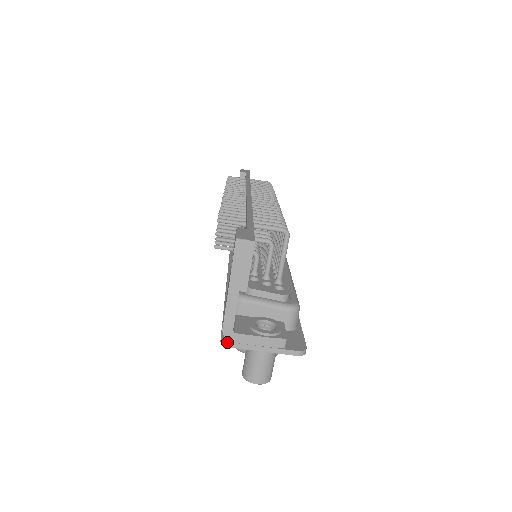
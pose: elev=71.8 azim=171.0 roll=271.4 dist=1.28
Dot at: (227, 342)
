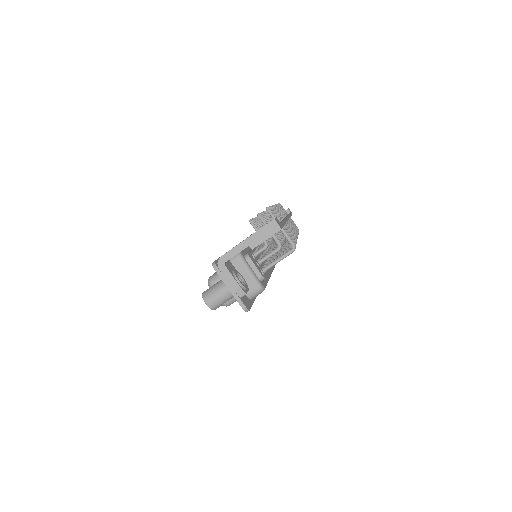
Dot at: (216, 266)
